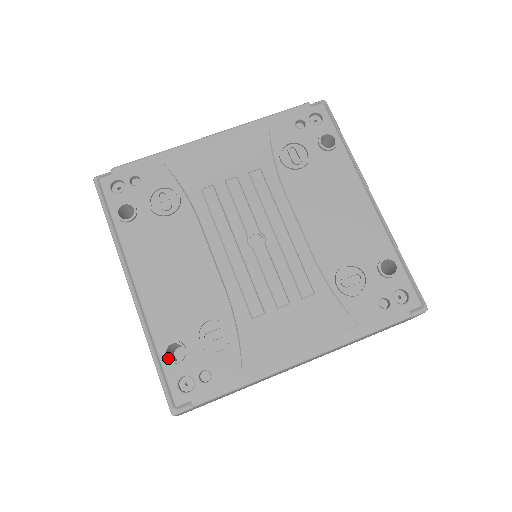
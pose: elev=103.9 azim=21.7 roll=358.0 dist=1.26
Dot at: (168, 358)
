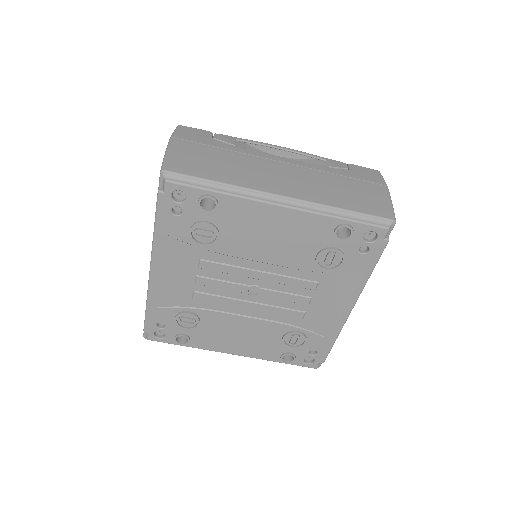
Dot at: (289, 362)
